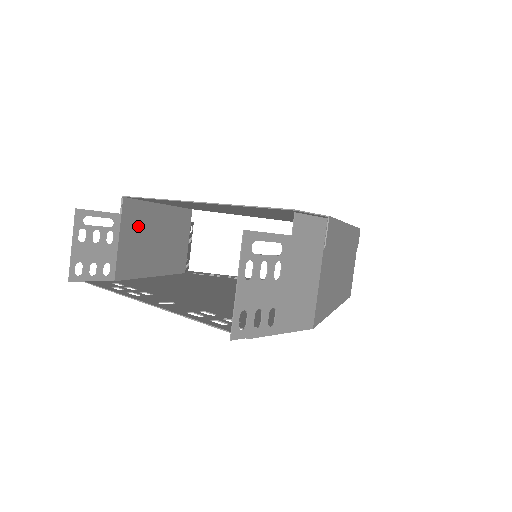
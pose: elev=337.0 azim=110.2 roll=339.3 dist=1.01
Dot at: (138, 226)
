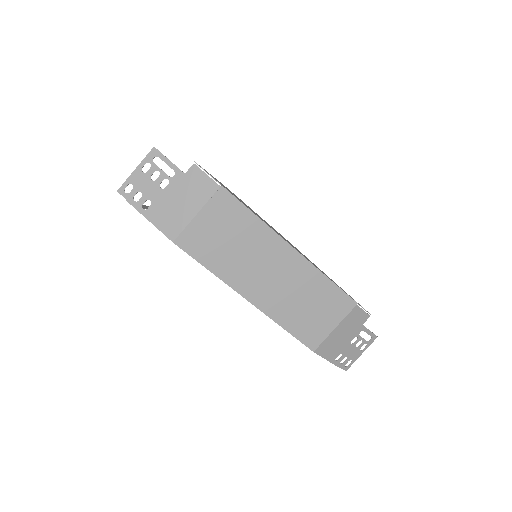
Dot at: occluded
